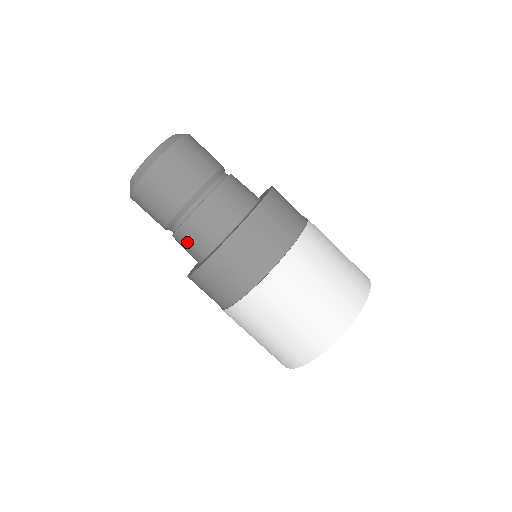
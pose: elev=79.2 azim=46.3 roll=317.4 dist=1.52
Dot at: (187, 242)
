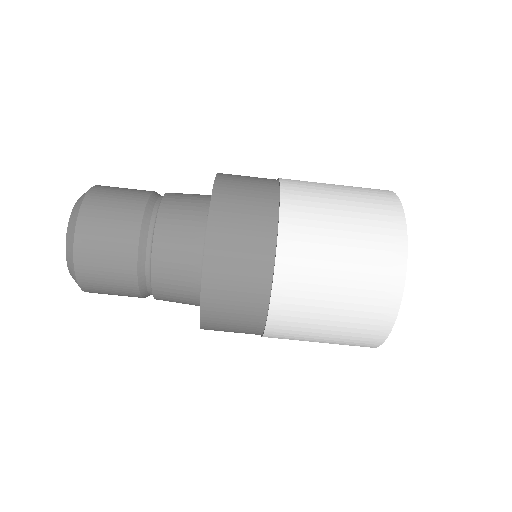
Dot at: (171, 283)
